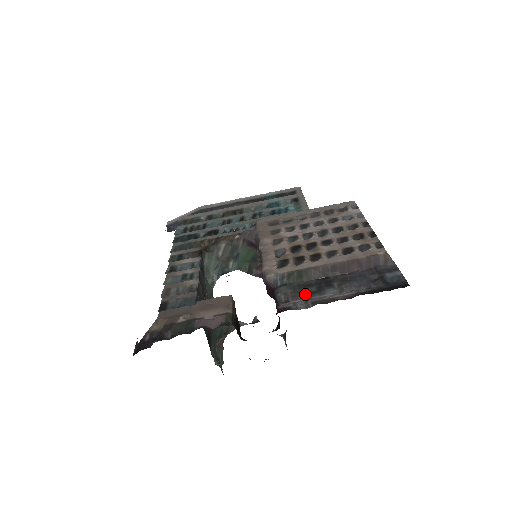
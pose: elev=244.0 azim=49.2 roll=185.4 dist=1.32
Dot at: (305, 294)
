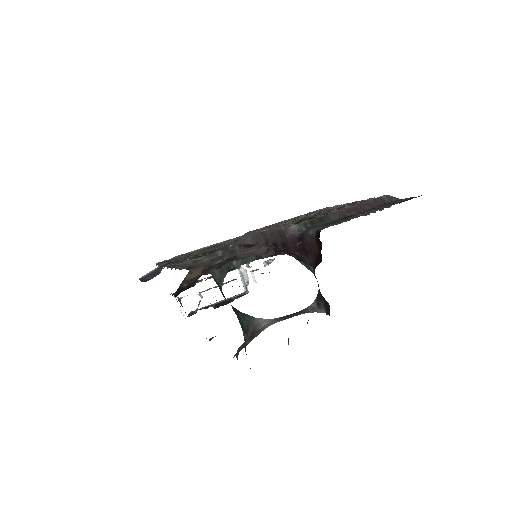
Dot at: occluded
